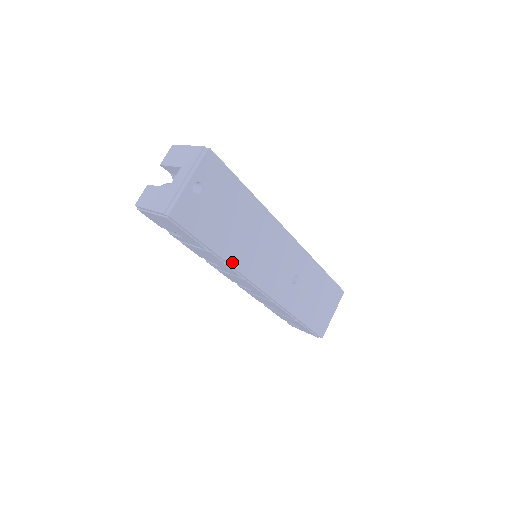
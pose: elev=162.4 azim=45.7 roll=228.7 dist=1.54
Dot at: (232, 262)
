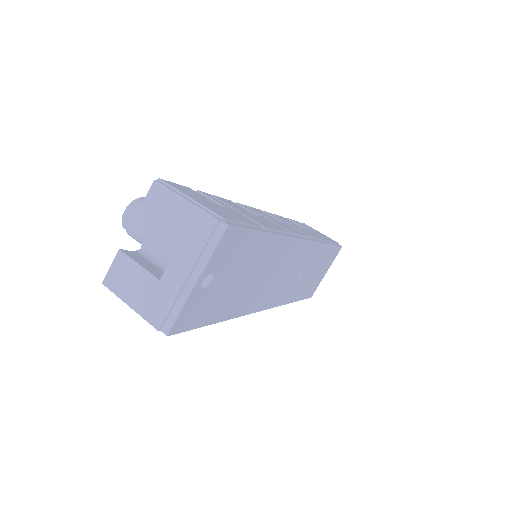
Dot at: (238, 313)
